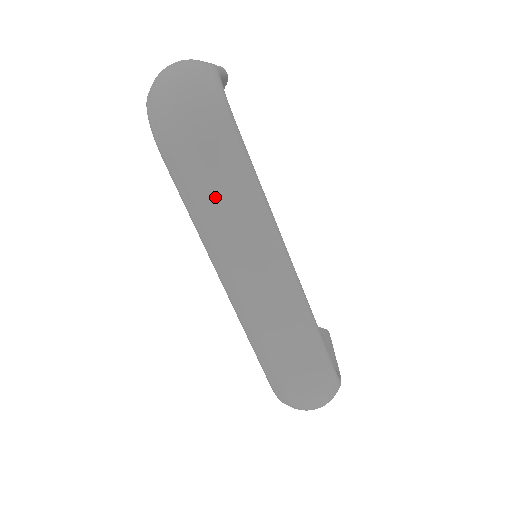
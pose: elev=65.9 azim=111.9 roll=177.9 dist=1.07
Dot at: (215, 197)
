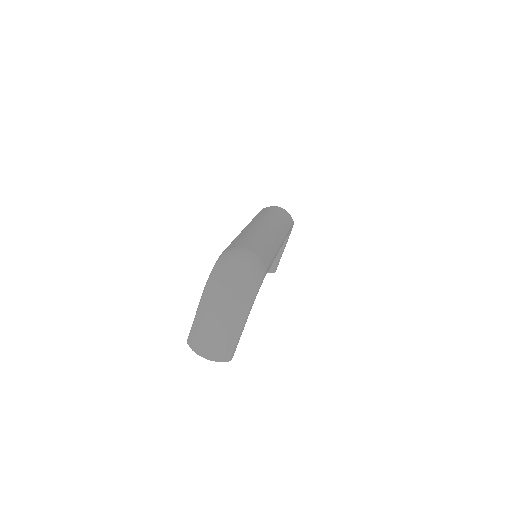
Dot at: (275, 213)
